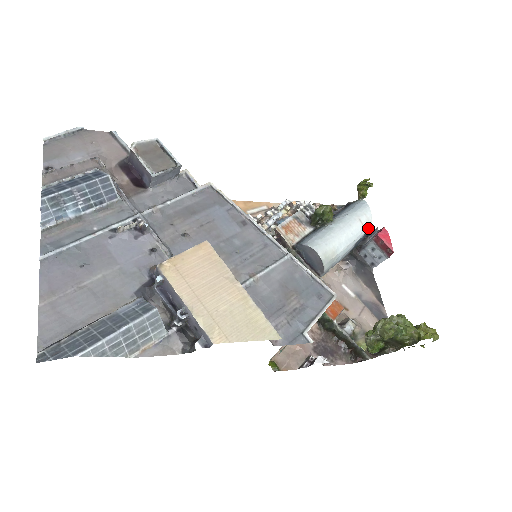
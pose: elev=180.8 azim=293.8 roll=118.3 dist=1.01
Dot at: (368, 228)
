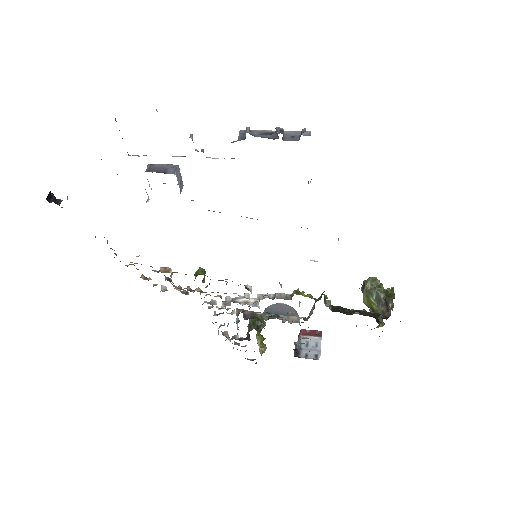
Dot at: occluded
